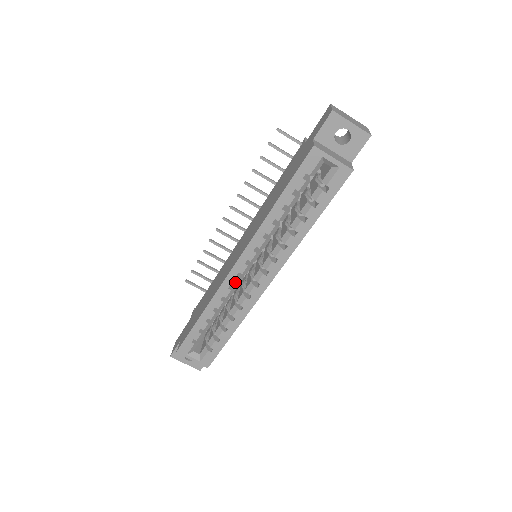
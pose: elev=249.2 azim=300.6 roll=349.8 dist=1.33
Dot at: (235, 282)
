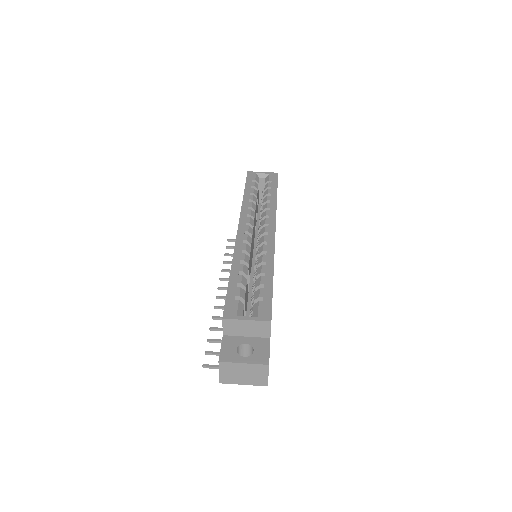
Dot at: (246, 238)
